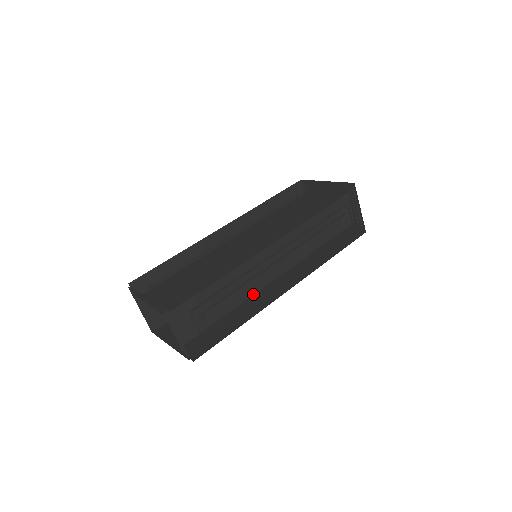
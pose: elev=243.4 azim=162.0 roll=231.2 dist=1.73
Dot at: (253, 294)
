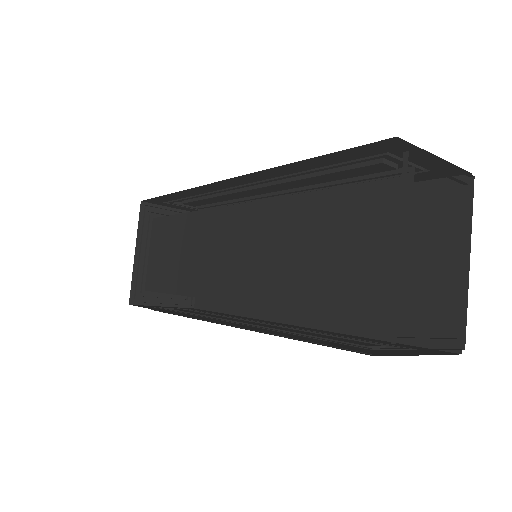
Dot at: occluded
